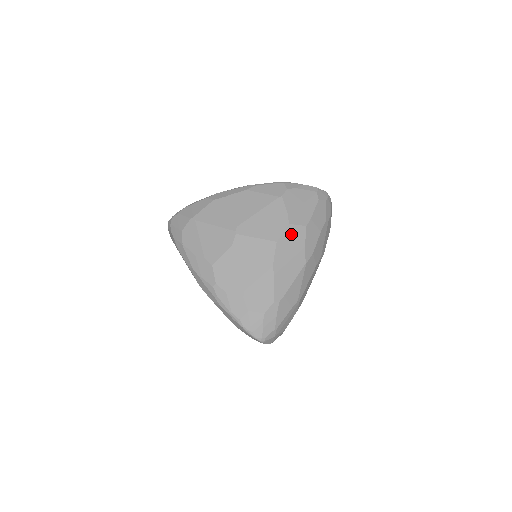
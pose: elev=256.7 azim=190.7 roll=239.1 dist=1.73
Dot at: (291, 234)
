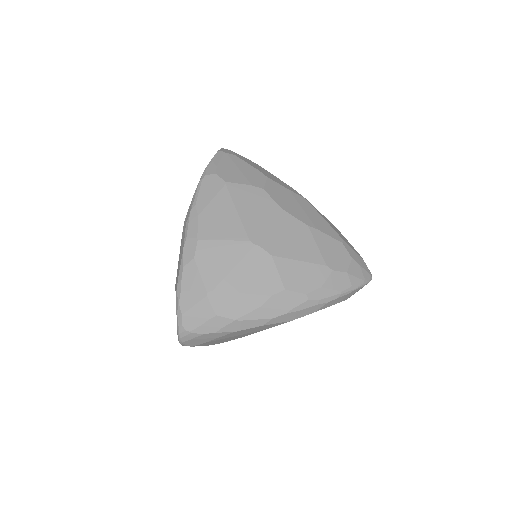
Dot at: (275, 193)
